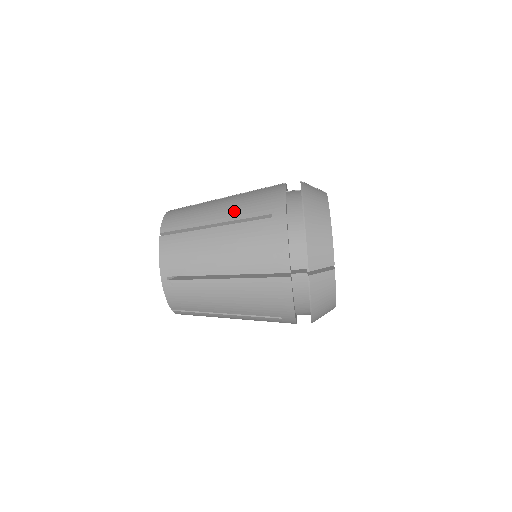
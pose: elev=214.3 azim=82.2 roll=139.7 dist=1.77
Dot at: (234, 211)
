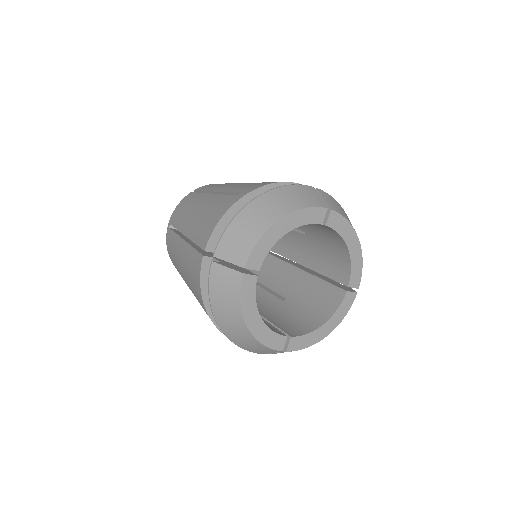
Dot at: (187, 281)
